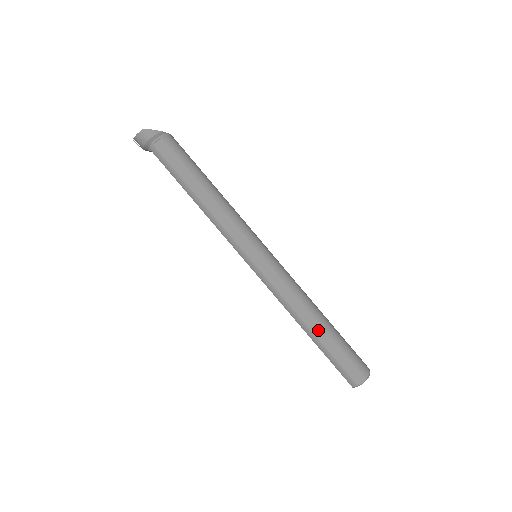
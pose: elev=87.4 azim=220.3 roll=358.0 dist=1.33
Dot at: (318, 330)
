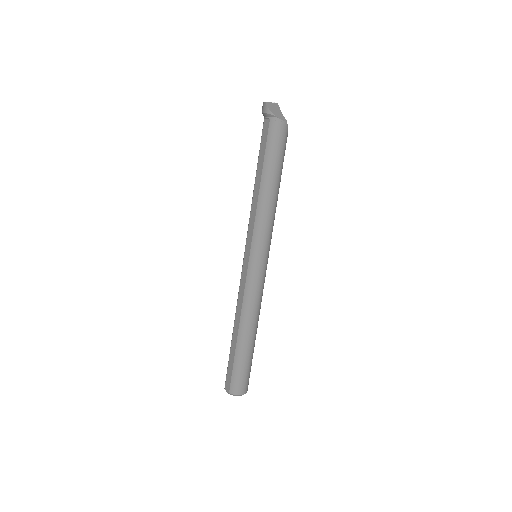
Dot at: (235, 336)
